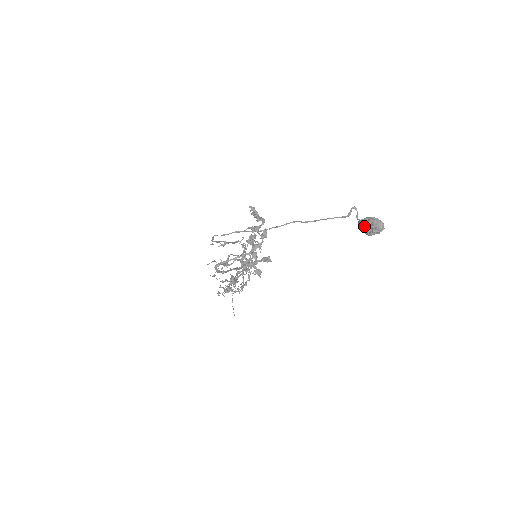
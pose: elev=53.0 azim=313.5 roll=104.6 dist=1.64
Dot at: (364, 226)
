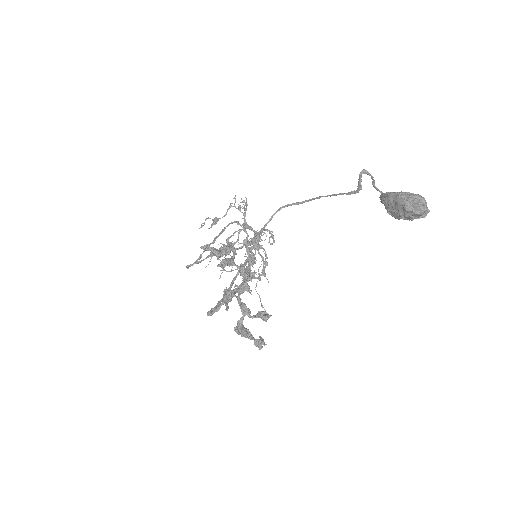
Dot at: (392, 213)
